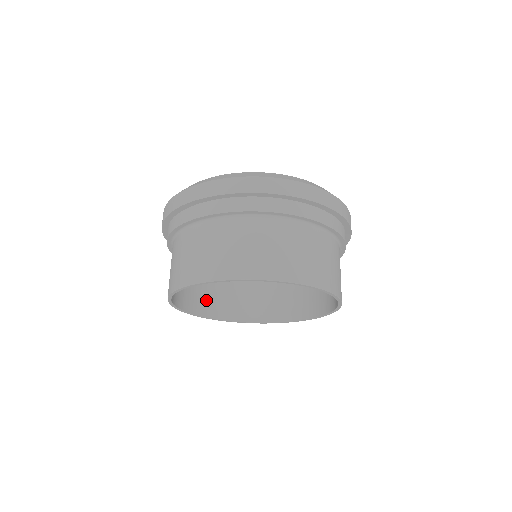
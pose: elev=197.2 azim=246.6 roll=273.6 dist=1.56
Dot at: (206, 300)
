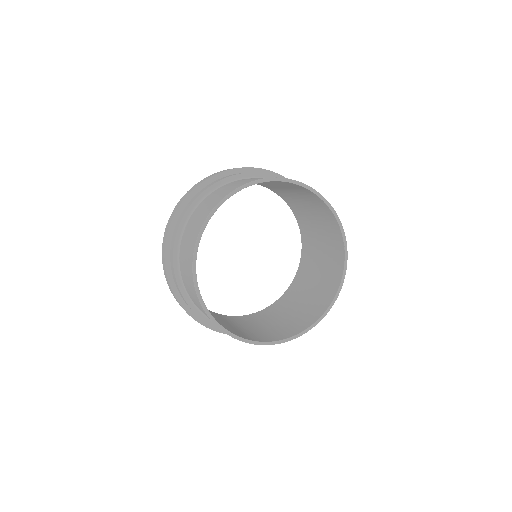
Dot at: occluded
